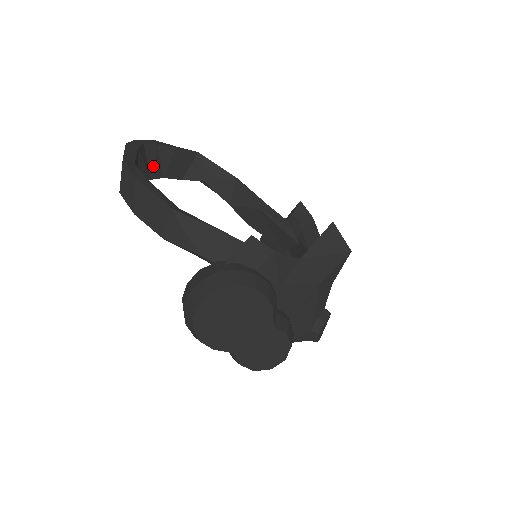
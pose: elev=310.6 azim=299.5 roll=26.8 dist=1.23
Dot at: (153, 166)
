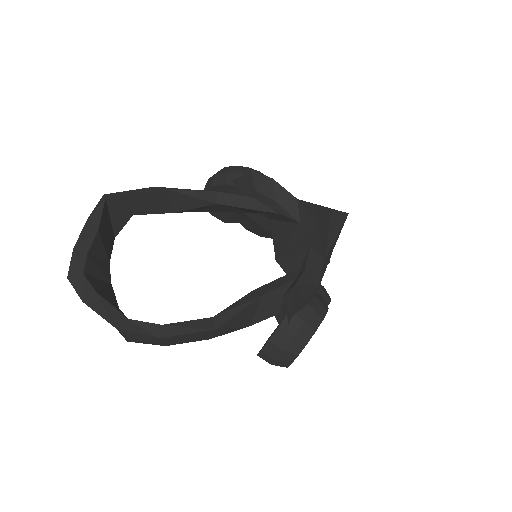
Dot at: (102, 273)
